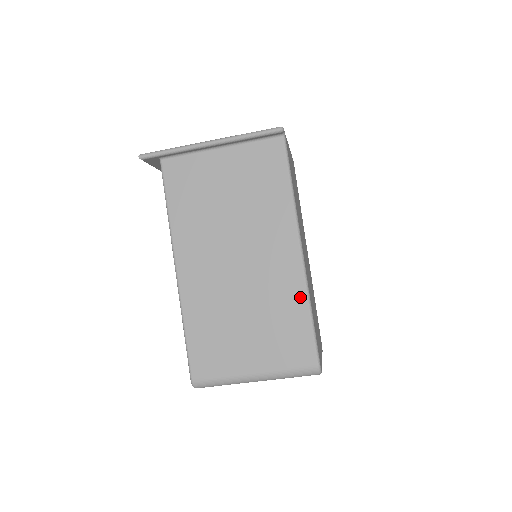
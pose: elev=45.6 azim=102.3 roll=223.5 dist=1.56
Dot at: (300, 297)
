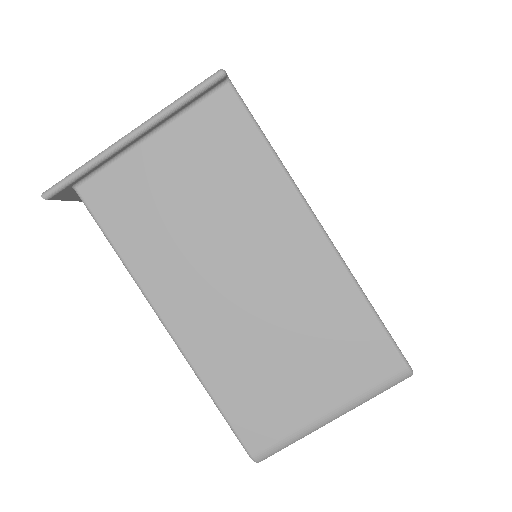
Dot at: (346, 290)
